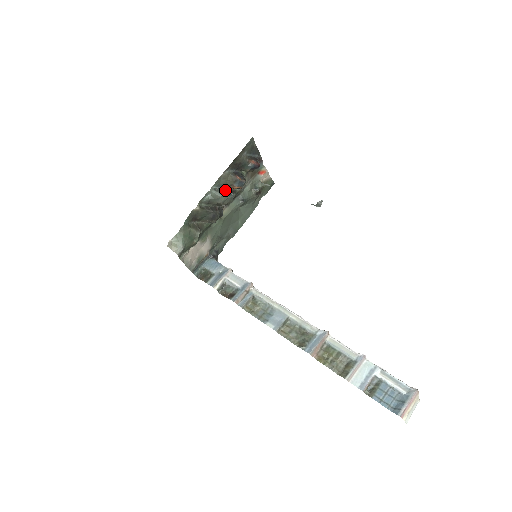
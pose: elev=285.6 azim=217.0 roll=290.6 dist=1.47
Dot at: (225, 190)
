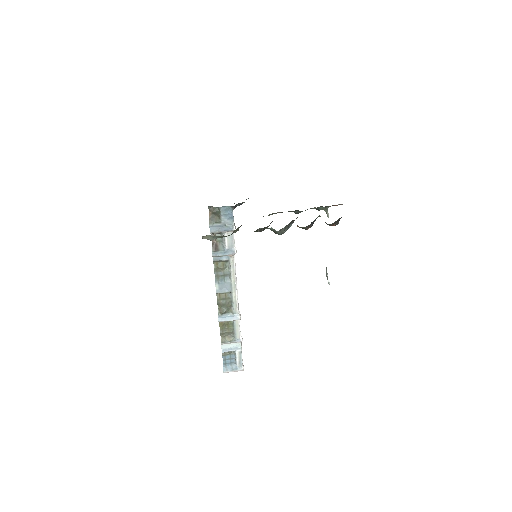
Dot at: (290, 224)
